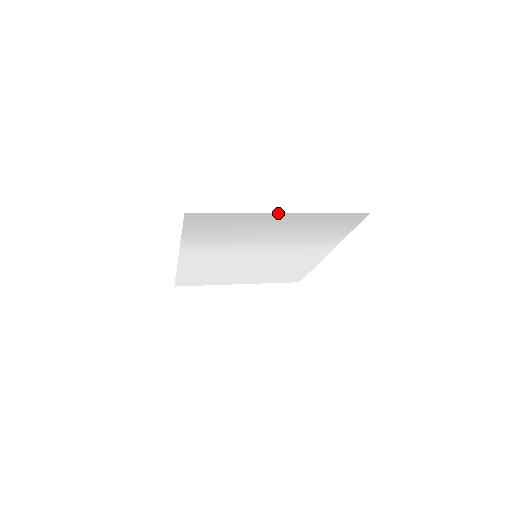
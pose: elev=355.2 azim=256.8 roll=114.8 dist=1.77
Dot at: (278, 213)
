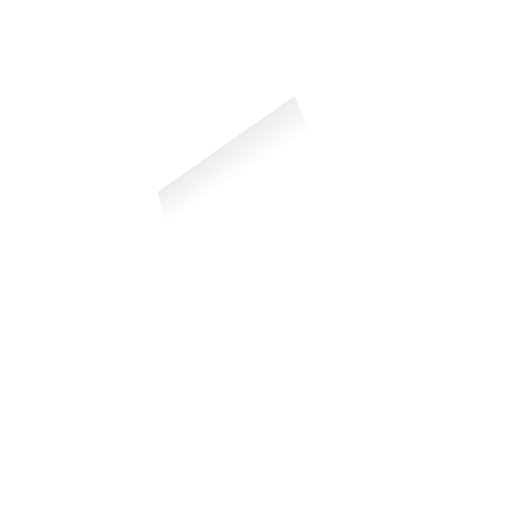
Dot at: (217, 151)
